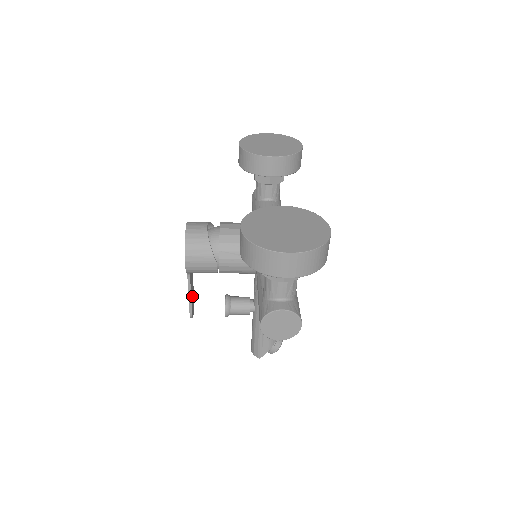
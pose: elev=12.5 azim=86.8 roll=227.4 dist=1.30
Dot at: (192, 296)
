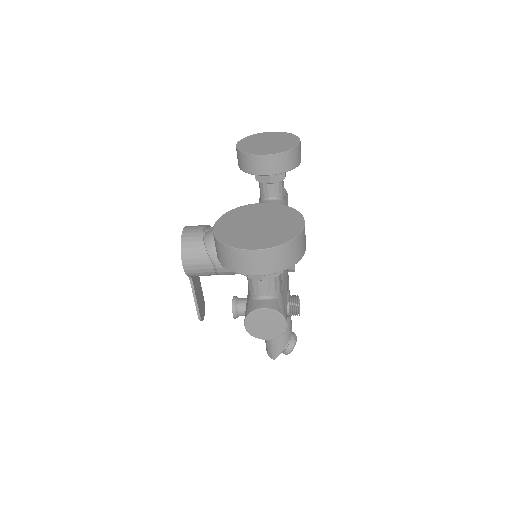
Dot at: (200, 299)
